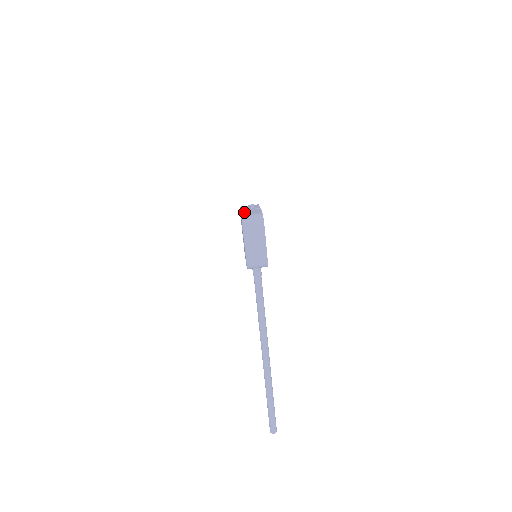
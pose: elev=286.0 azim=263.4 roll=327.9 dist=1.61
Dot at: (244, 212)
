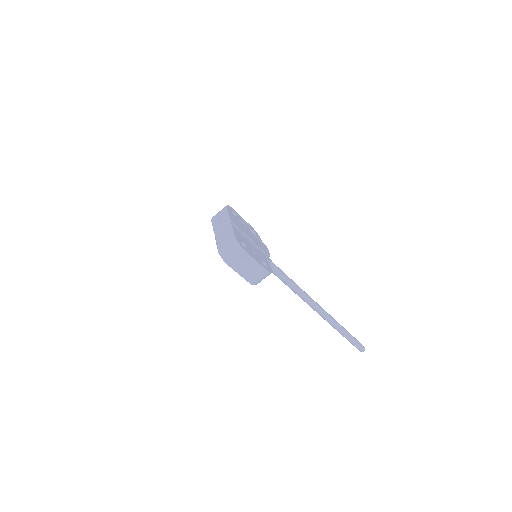
Dot at: (218, 240)
